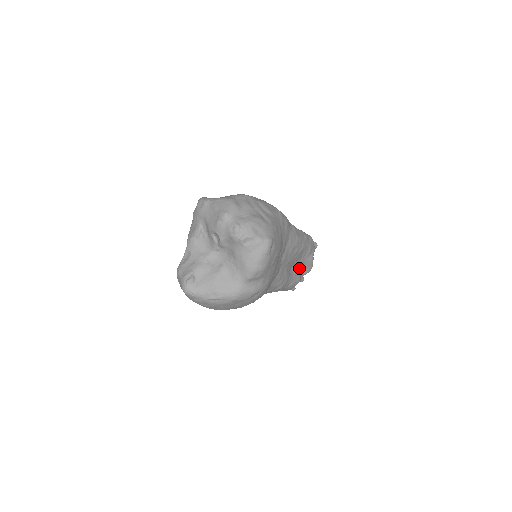
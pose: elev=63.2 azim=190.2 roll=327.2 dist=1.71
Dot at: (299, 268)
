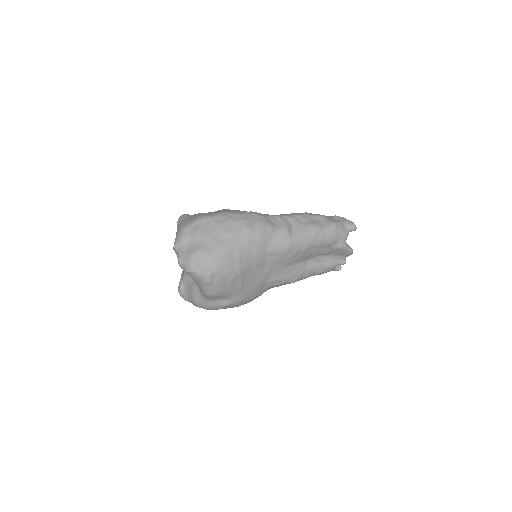
Dot at: (328, 255)
